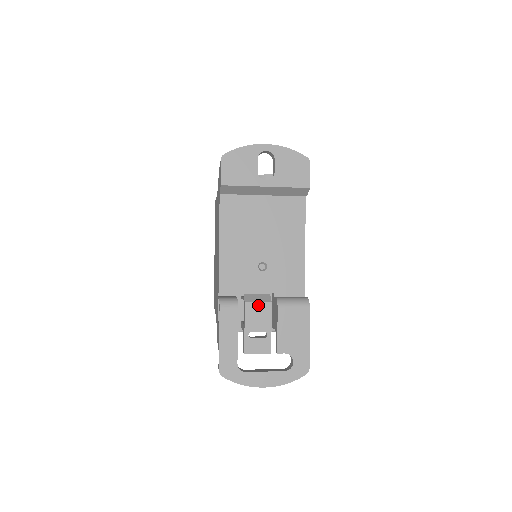
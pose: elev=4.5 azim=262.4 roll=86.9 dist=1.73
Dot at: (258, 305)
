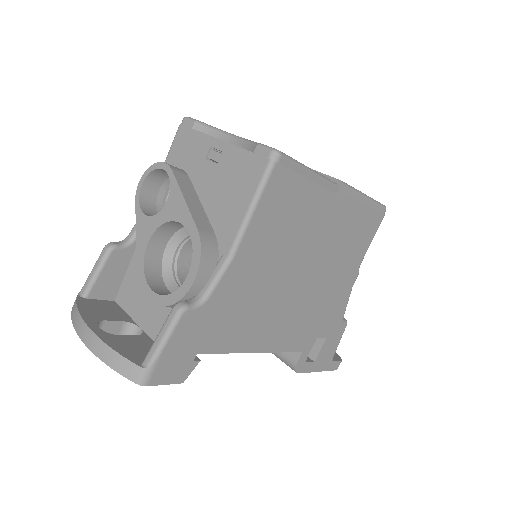
Dot at: occluded
